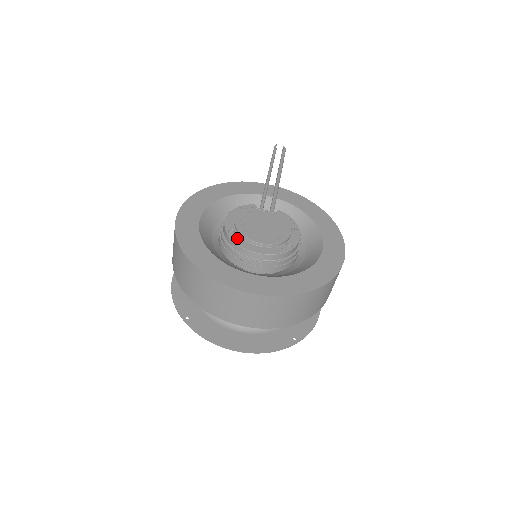
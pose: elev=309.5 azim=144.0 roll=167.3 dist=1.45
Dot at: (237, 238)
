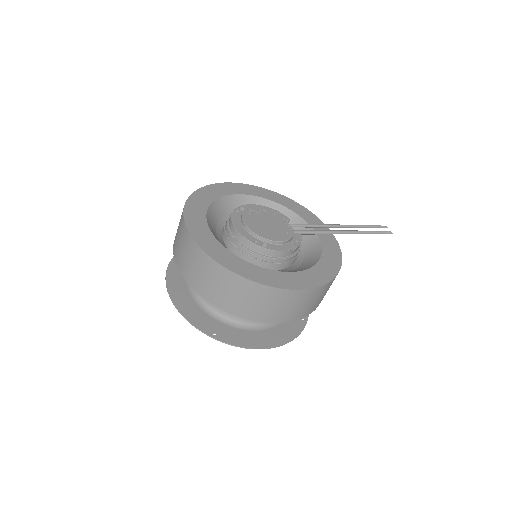
Dot at: (238, 213)
